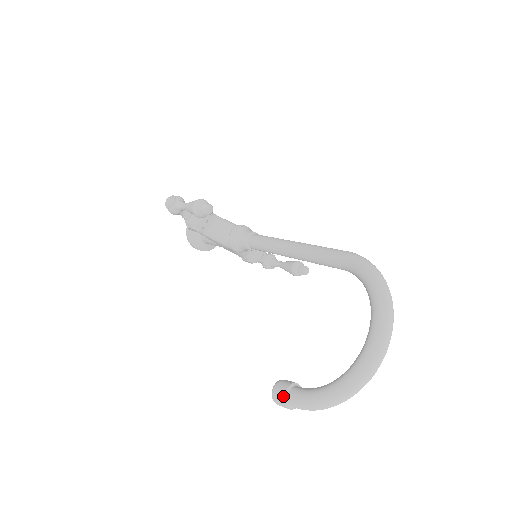
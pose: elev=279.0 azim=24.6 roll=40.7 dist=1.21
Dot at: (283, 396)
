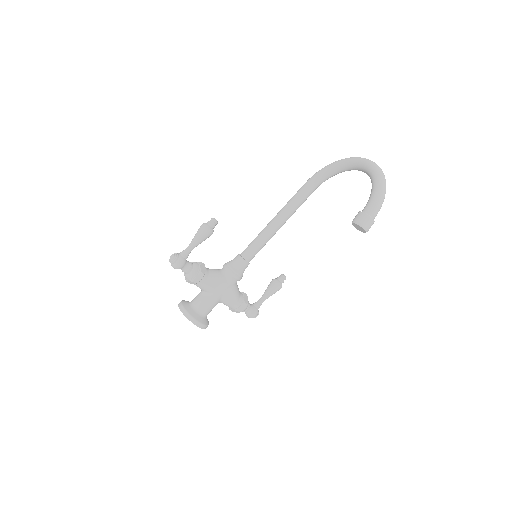
Dot at: (363, 213)
